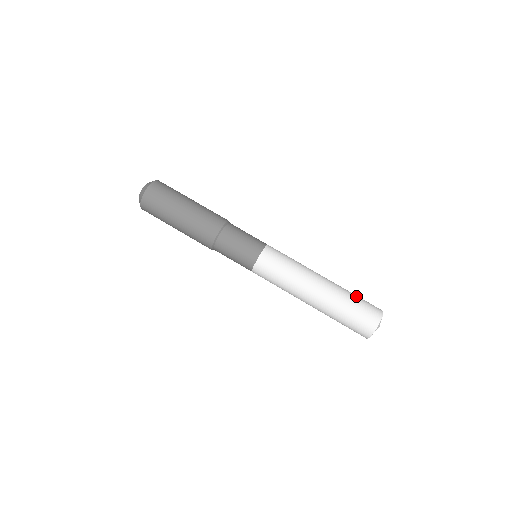
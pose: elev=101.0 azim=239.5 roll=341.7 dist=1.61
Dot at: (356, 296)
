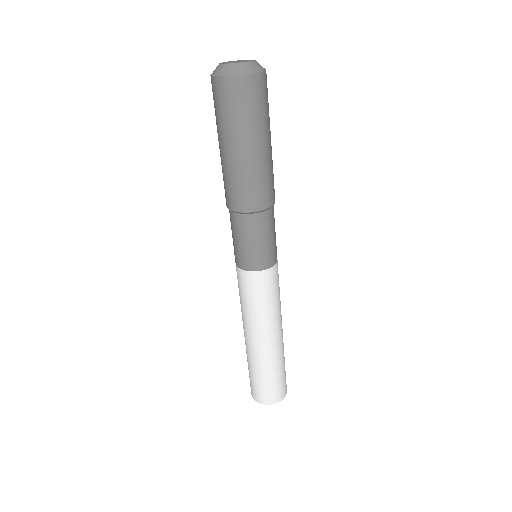
Dot at: occluded
